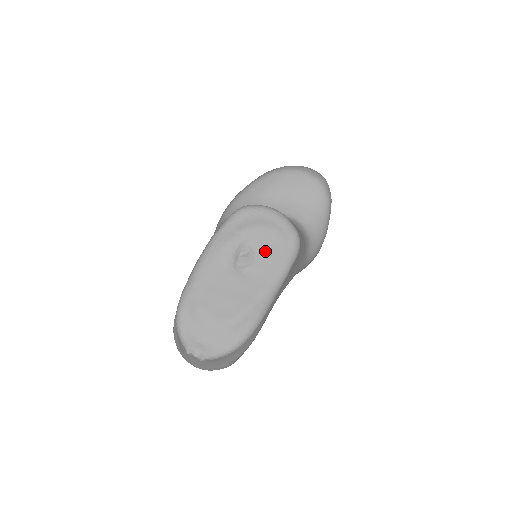
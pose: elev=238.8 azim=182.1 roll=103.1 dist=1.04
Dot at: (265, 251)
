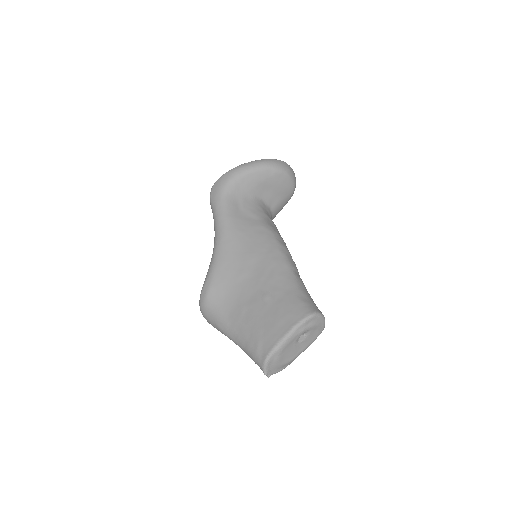
Dot at: (311, 335)
